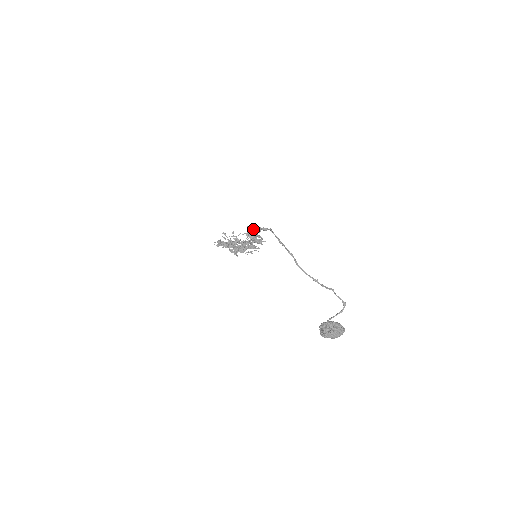
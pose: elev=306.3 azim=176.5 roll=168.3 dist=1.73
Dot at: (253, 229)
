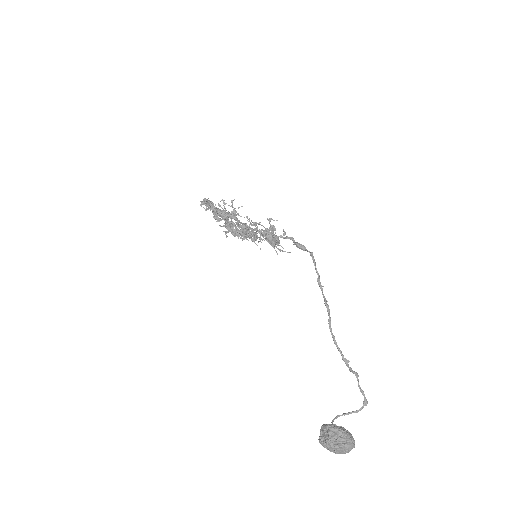
Dot at: (282, 236)
